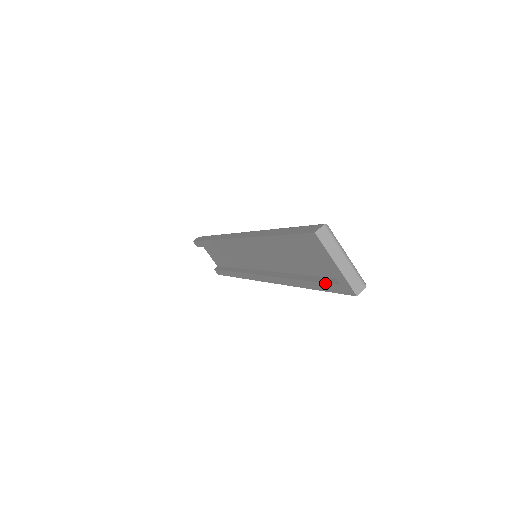
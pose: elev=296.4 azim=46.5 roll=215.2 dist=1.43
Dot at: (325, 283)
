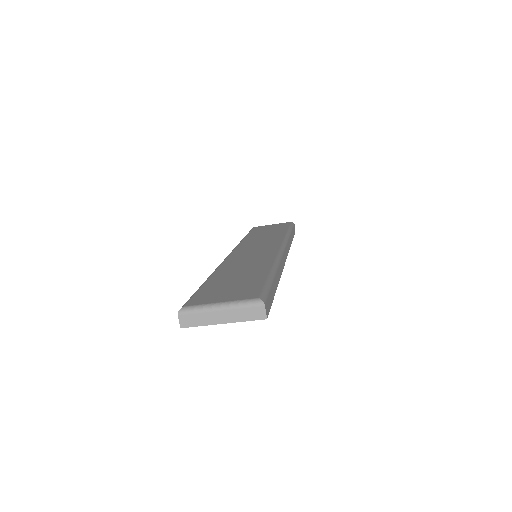
Dot at: occluded
